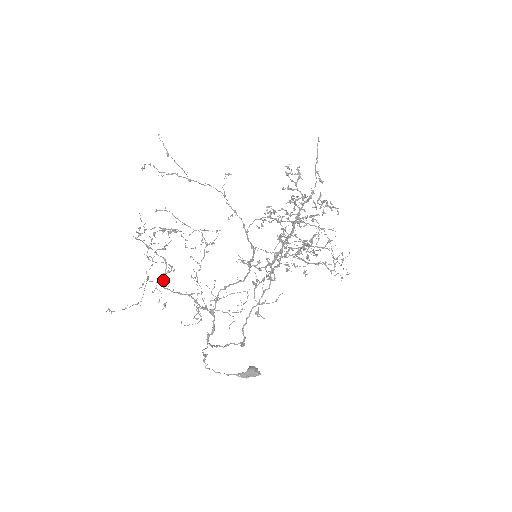
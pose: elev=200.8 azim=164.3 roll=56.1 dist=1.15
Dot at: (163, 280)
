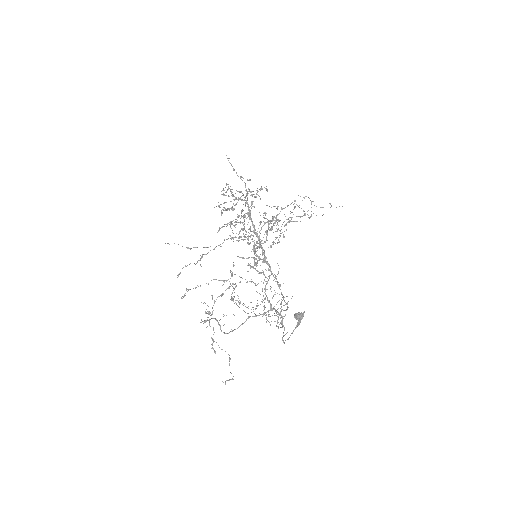
Dot at: occluded
